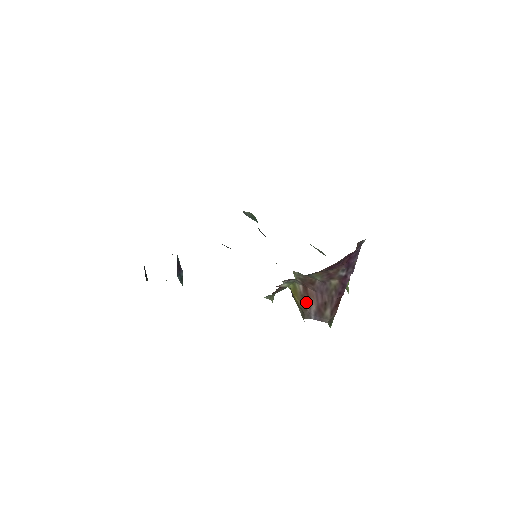
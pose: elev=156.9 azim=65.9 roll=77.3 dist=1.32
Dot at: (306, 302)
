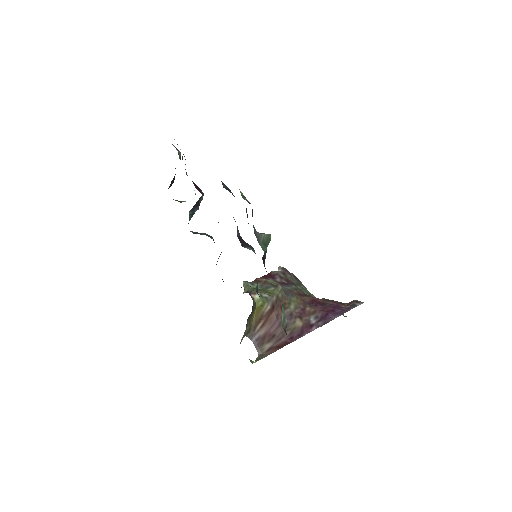
Dot at: (260, 323)
